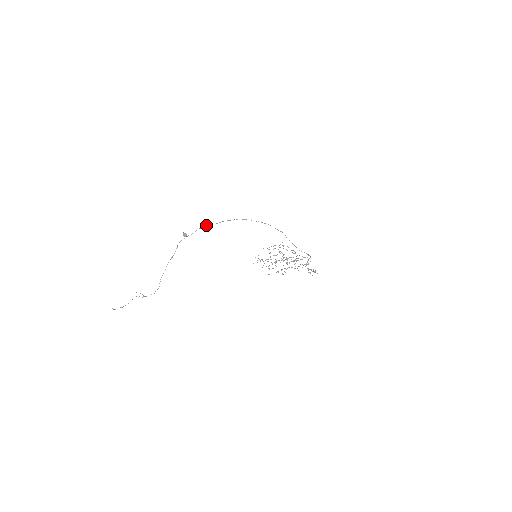
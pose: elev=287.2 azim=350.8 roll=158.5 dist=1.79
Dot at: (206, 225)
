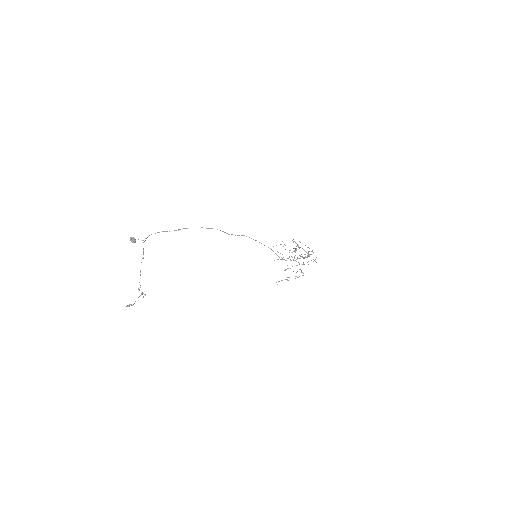
Dot at: occluded
